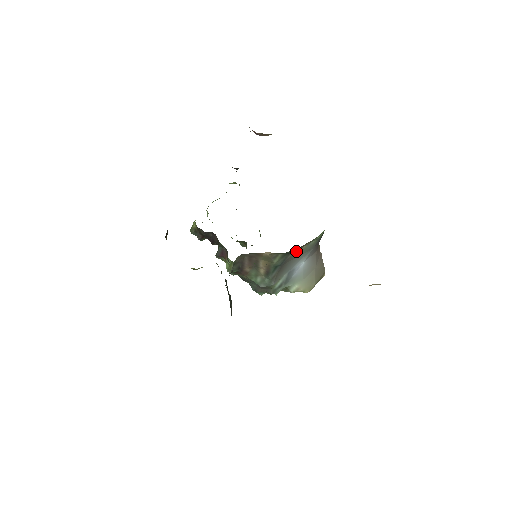
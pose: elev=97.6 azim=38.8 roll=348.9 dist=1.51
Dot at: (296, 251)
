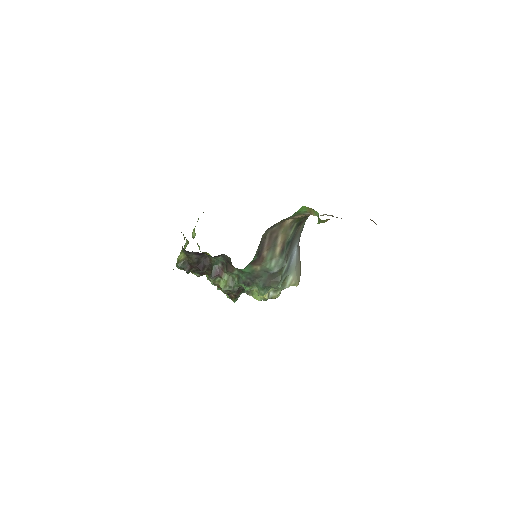
Dot at: (299, 227)
